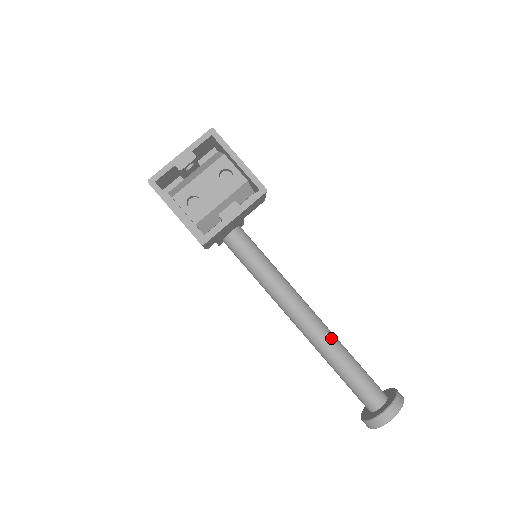
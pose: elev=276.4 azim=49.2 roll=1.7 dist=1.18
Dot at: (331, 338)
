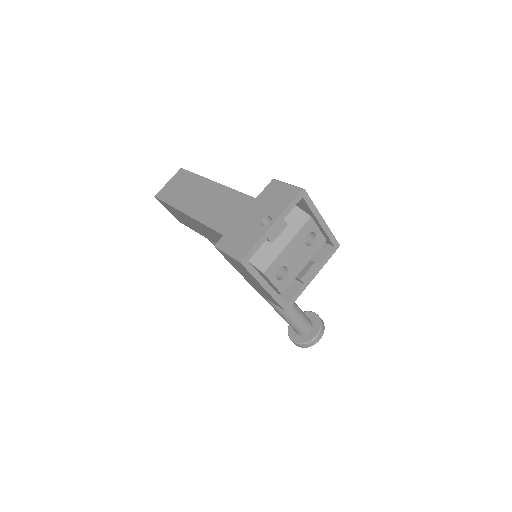
Dot at: occluded
